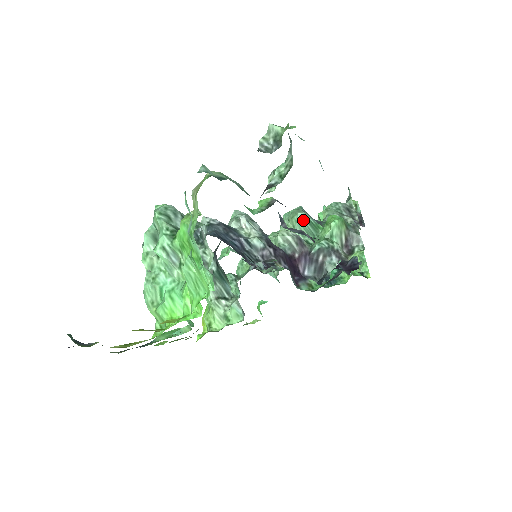
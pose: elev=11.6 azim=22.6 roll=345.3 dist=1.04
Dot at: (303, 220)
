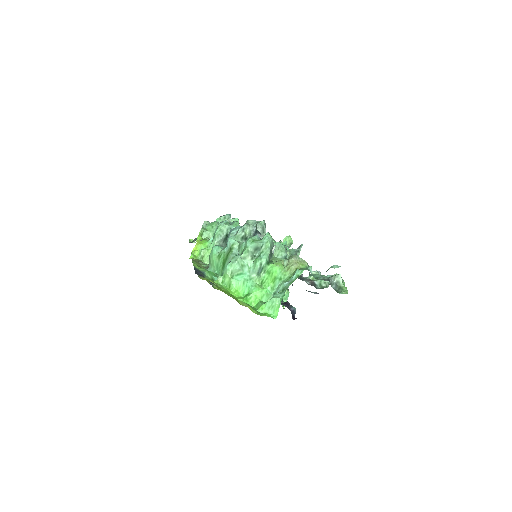
Dot at: (284, 258)
